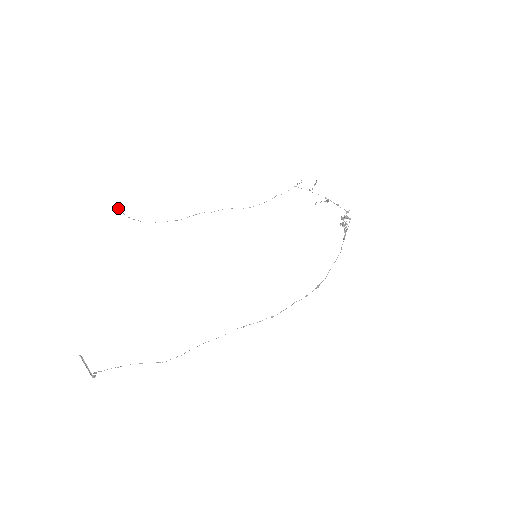
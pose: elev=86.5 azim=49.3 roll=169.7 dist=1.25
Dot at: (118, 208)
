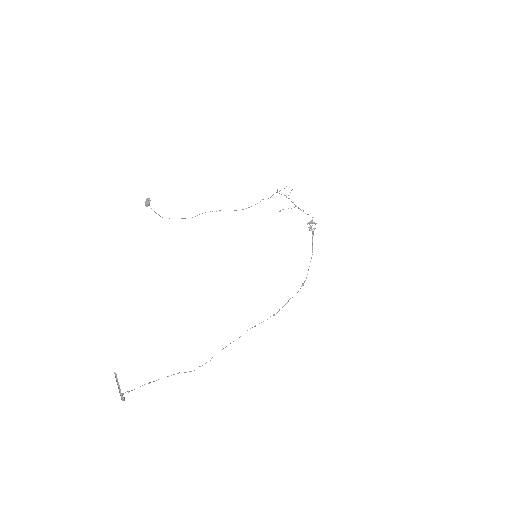
Dot at: (147, 199)
